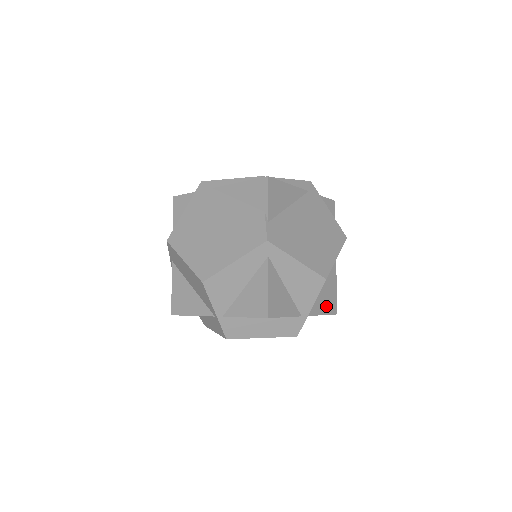
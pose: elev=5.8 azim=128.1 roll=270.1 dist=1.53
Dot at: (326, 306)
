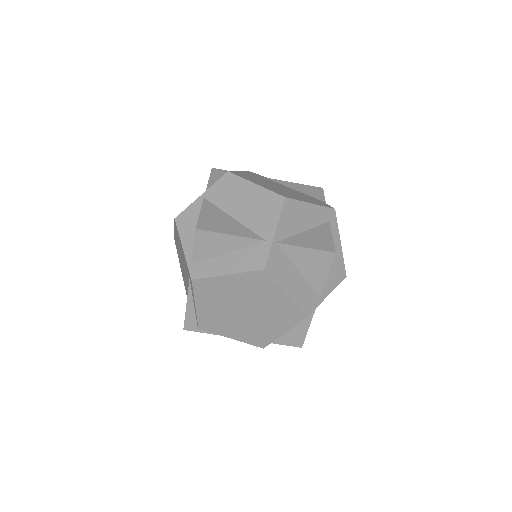
Dot at: occluded
